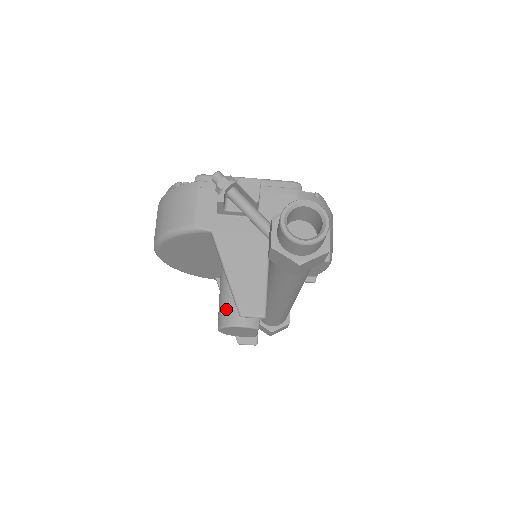
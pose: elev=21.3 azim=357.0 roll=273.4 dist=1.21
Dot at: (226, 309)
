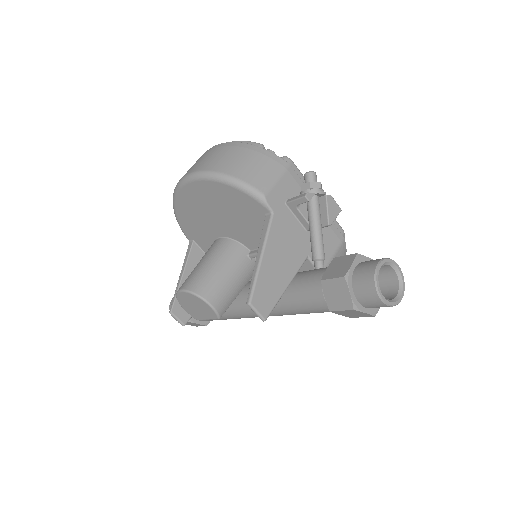
Dot at: (207, 280)
